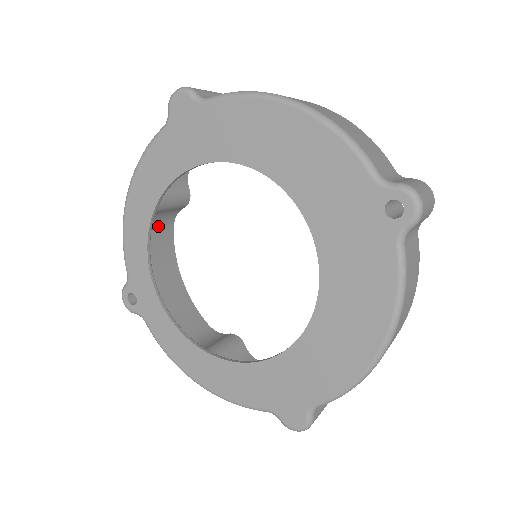
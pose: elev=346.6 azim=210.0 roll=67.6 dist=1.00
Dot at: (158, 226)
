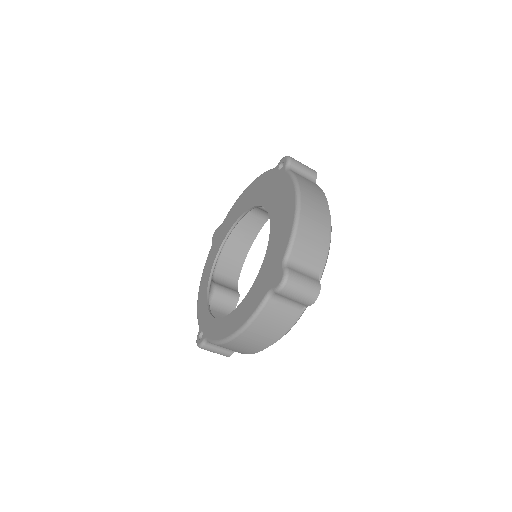
Dot at: (221, 311)
